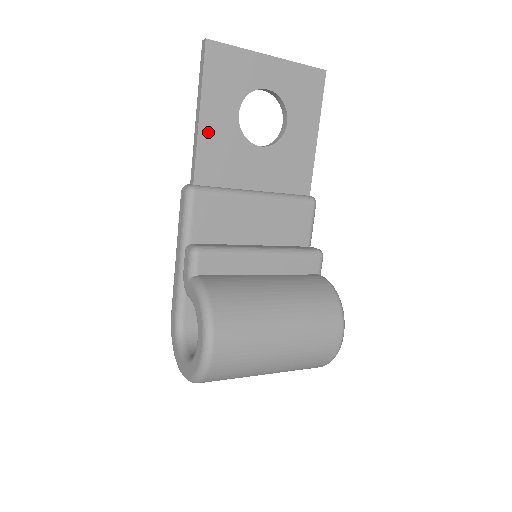
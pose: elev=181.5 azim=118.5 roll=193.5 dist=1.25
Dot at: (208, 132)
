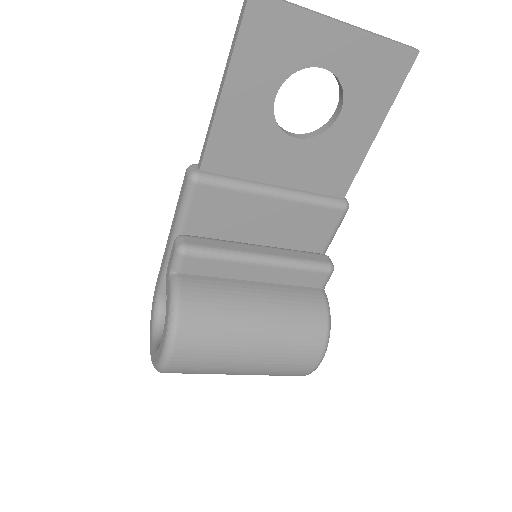
Dot at: (229, 113)
